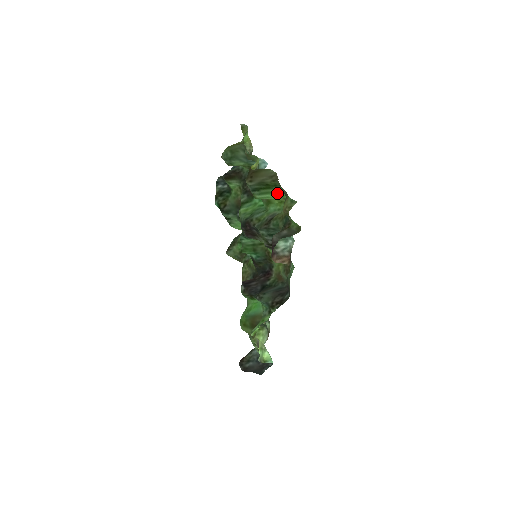
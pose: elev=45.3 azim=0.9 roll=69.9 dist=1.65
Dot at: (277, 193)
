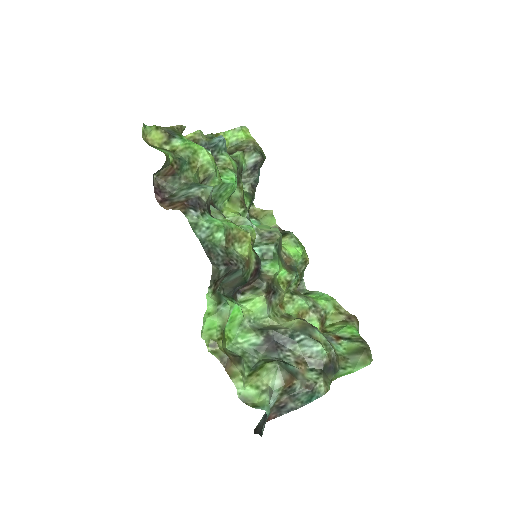
Dot at: occluded
